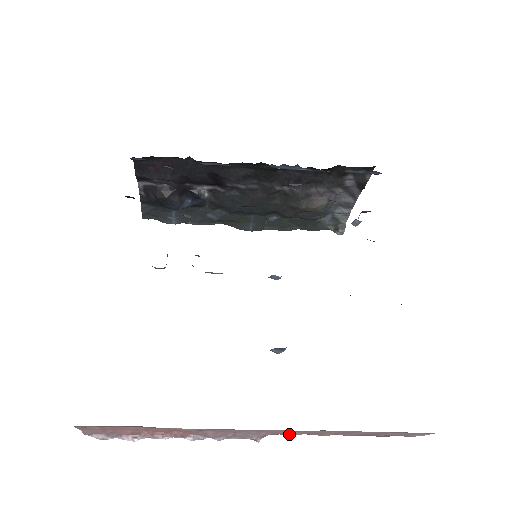
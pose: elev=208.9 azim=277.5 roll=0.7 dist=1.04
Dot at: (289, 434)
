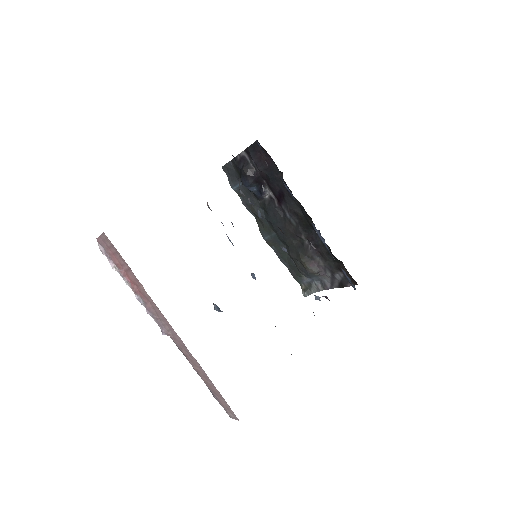
Dot at: (179, 348)
